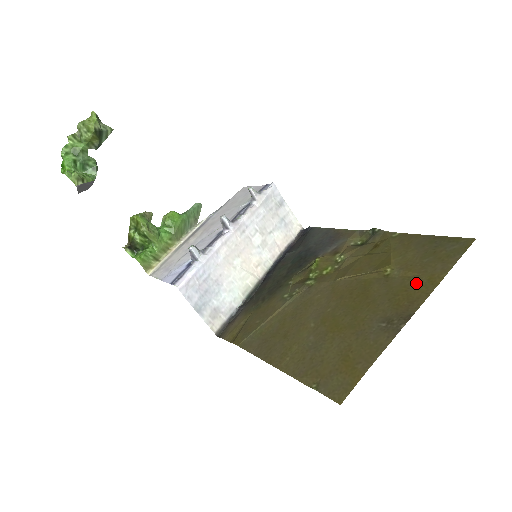
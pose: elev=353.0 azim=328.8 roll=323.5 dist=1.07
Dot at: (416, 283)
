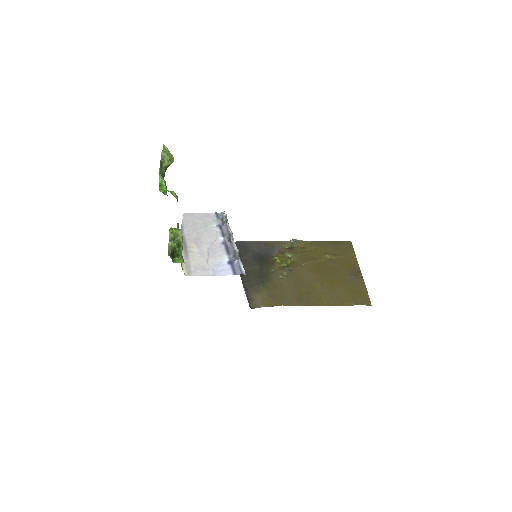
Dot at: (347, 259)
